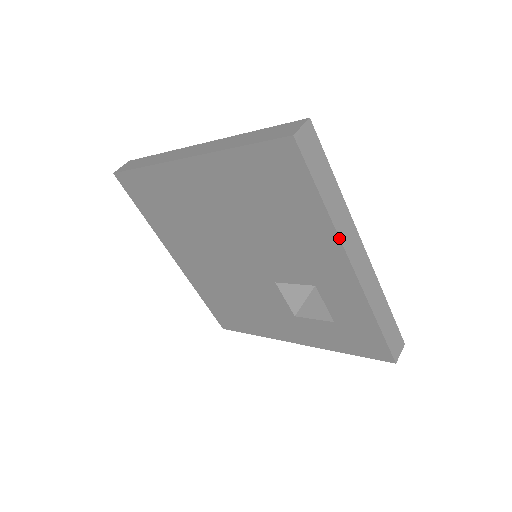
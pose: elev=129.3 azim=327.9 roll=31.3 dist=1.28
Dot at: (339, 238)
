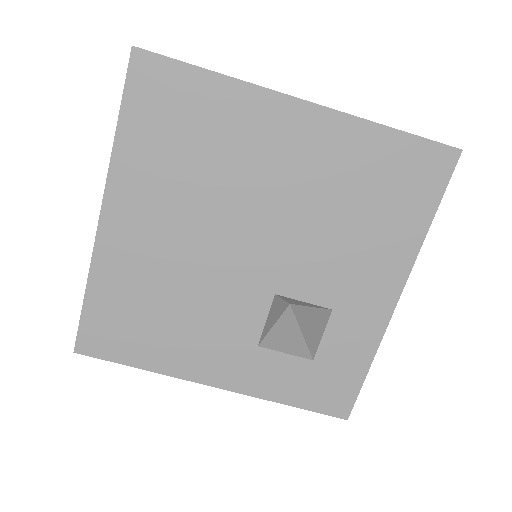
Dot at: (414, 263)
